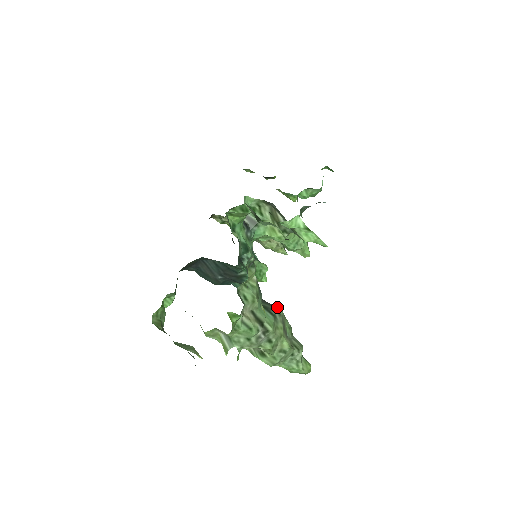
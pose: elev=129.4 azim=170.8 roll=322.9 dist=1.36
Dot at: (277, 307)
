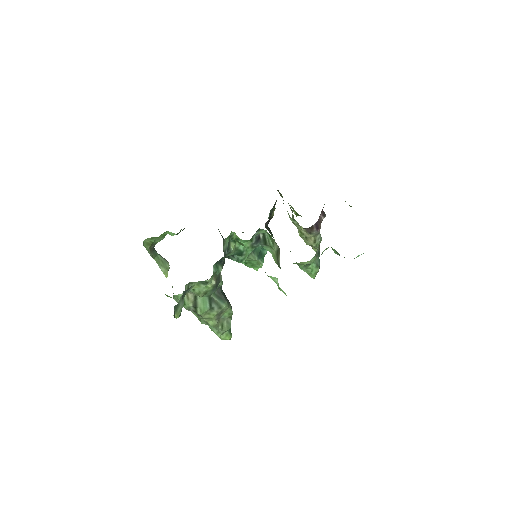
Dot at: (226, 301)
